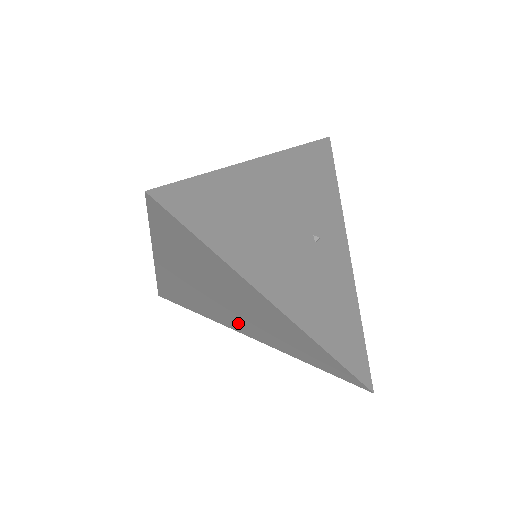
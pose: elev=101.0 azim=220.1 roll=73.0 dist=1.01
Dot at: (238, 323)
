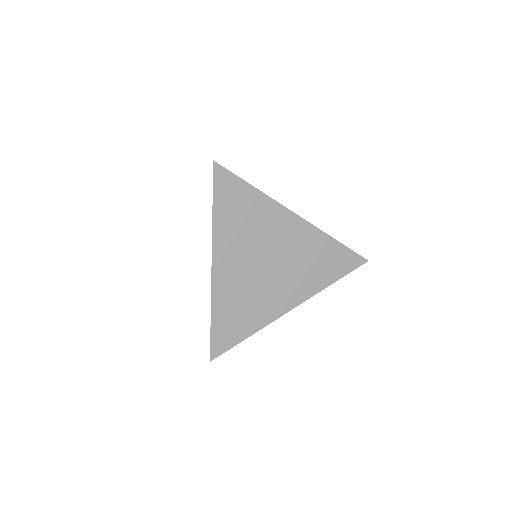
Dot at: (279, 293)
